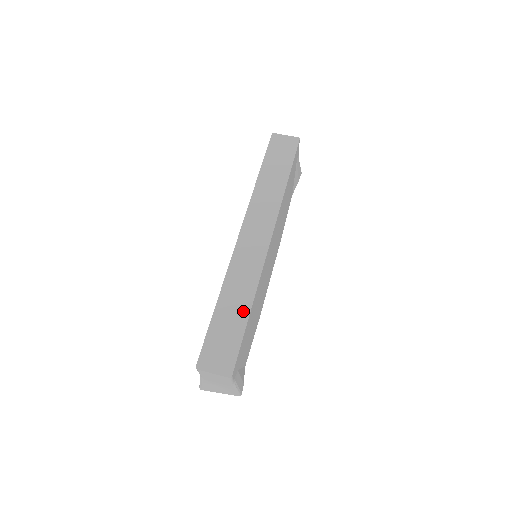
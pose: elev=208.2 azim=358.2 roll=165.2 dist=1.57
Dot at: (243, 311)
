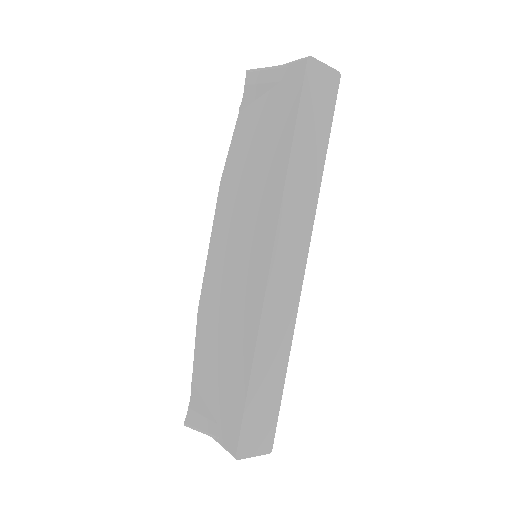
Dot at: (280, 372)
